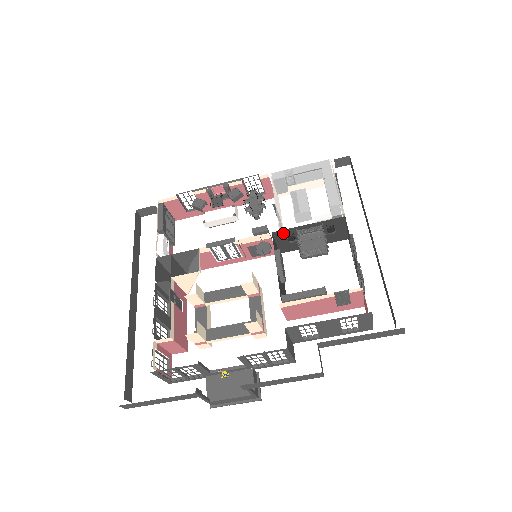
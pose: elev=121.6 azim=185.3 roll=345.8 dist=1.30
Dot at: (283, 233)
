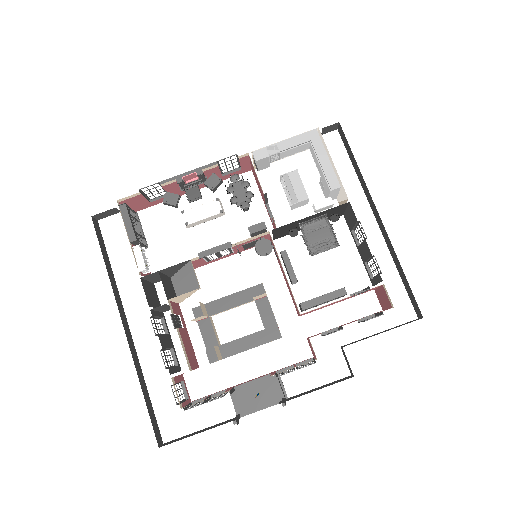
Dot at: (283, 227)
